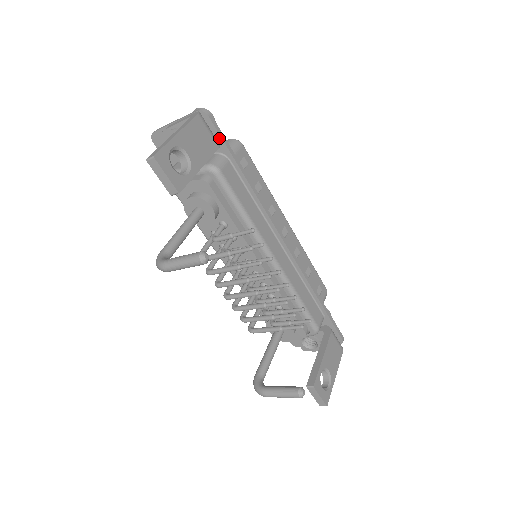
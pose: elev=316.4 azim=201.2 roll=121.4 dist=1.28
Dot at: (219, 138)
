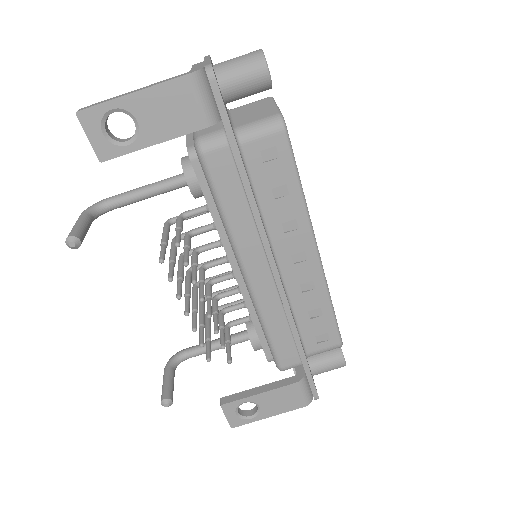
Dot at: (220, 114)
